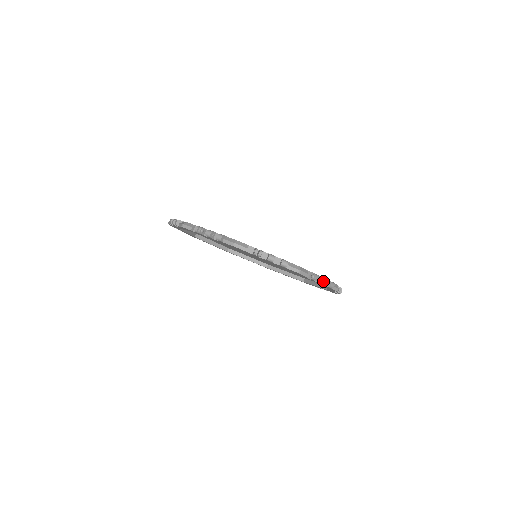
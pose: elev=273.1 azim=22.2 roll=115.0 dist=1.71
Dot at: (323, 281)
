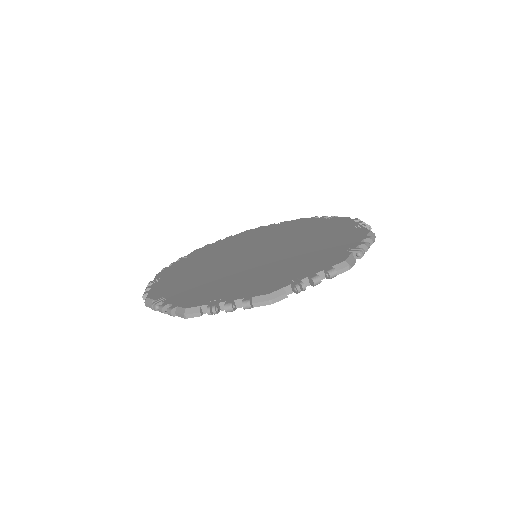
Dot at: (225, 310)
